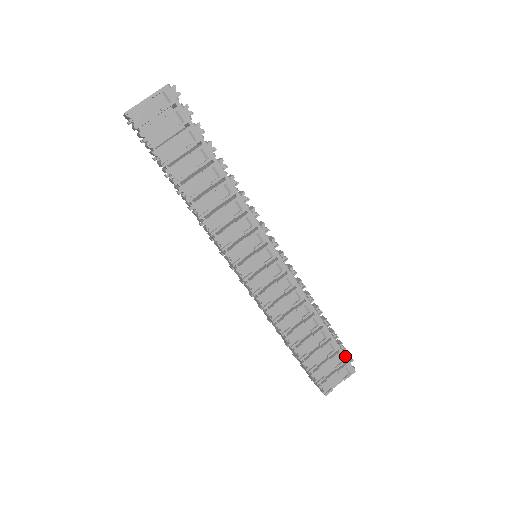
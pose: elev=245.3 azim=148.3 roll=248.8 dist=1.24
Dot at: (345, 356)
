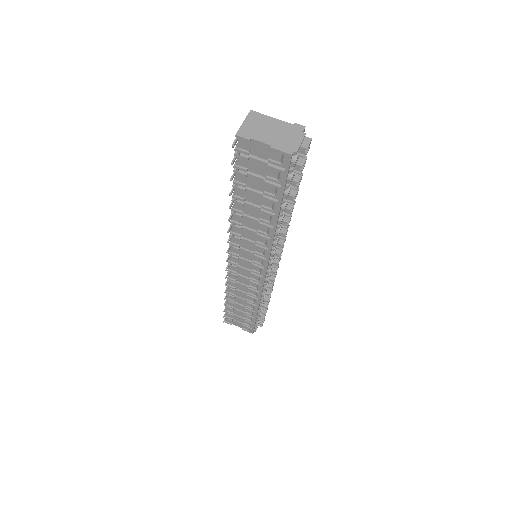
Dot at: (254, 327)
